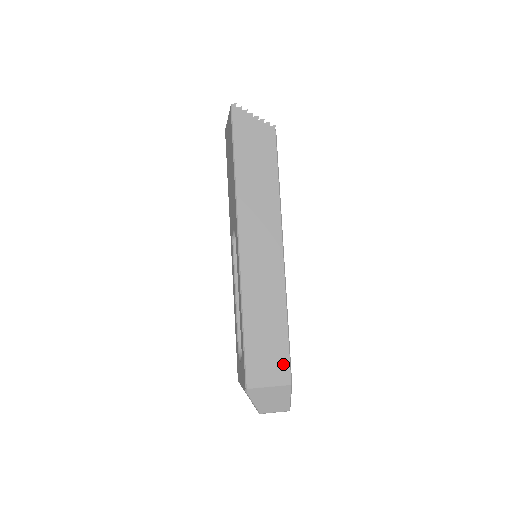
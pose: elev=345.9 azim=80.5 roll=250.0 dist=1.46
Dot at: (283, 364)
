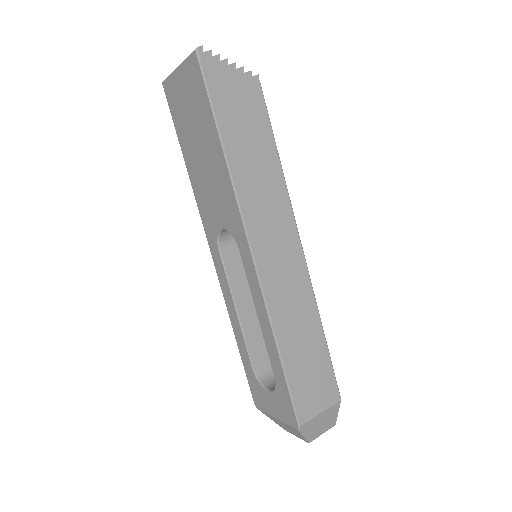
Dot at: (329, 381)
